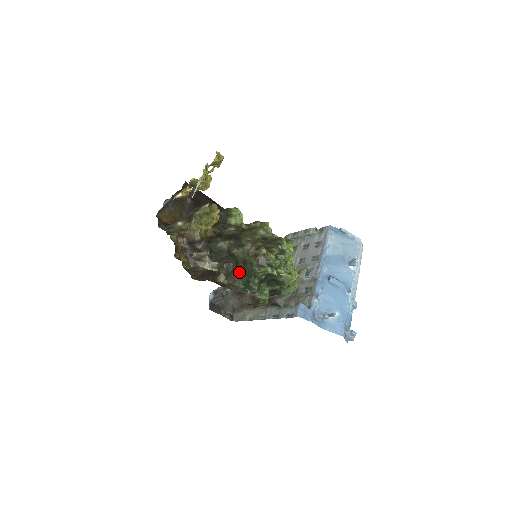
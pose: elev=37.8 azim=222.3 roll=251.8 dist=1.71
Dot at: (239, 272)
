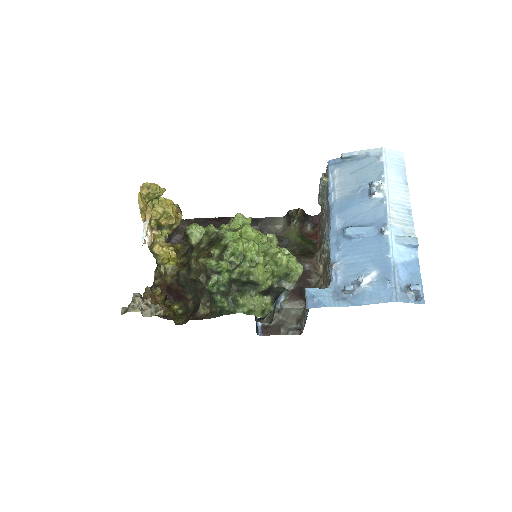
Dot at: (209, 294)
